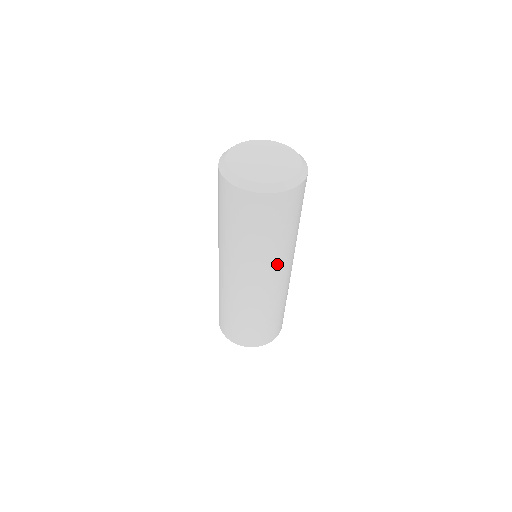
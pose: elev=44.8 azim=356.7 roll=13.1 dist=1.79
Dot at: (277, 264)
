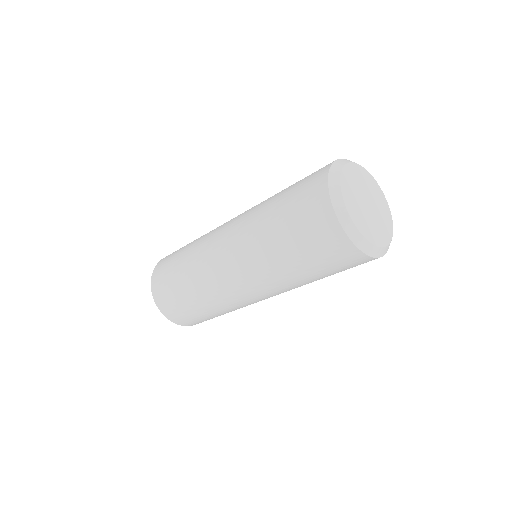
Dot at: (261, 278)
